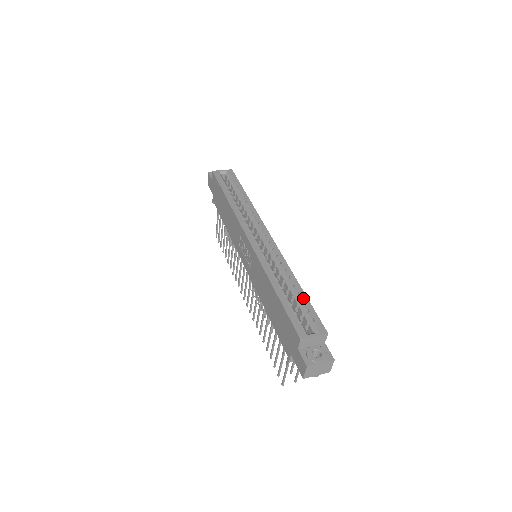
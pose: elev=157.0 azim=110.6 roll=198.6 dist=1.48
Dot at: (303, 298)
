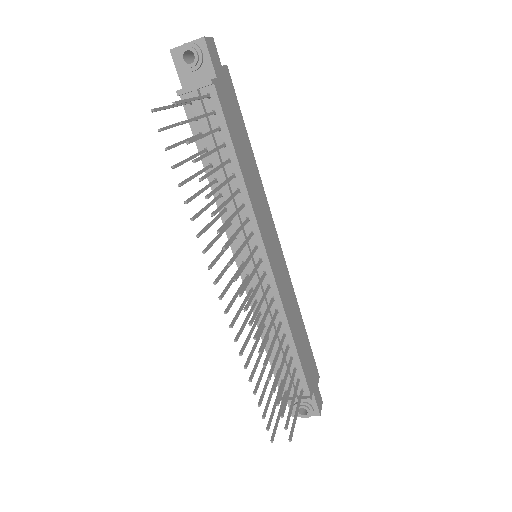
Dot at: occluded
